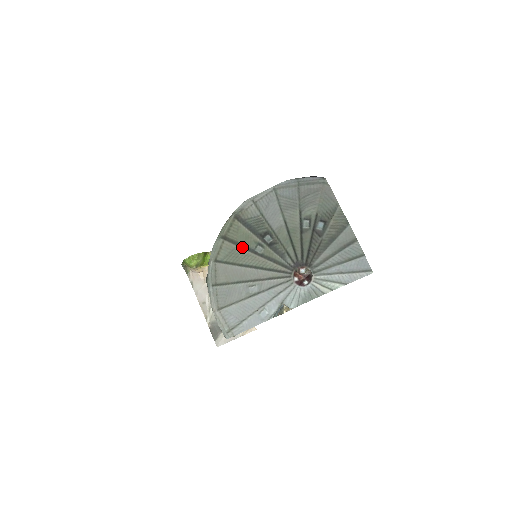
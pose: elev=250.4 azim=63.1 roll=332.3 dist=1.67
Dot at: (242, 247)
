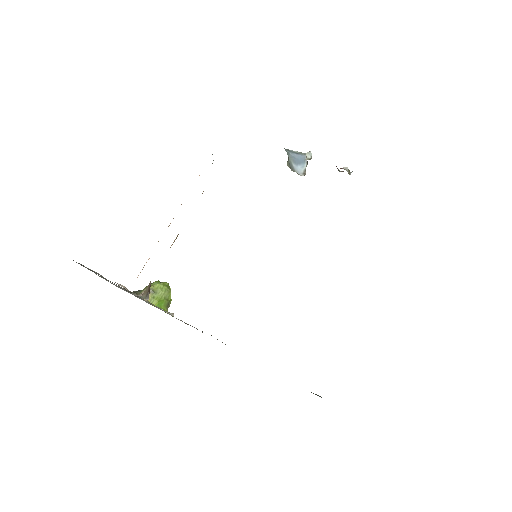
Dot at: occluded
